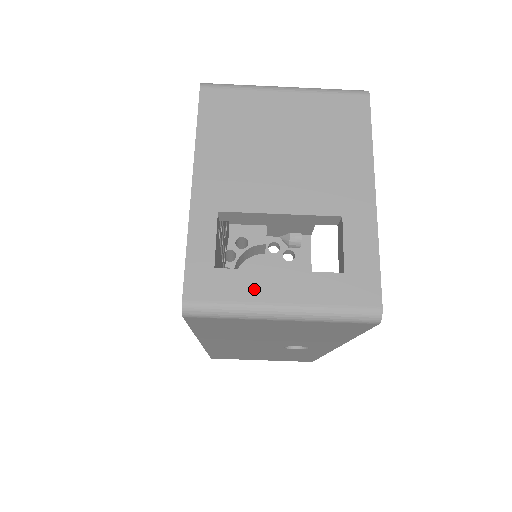
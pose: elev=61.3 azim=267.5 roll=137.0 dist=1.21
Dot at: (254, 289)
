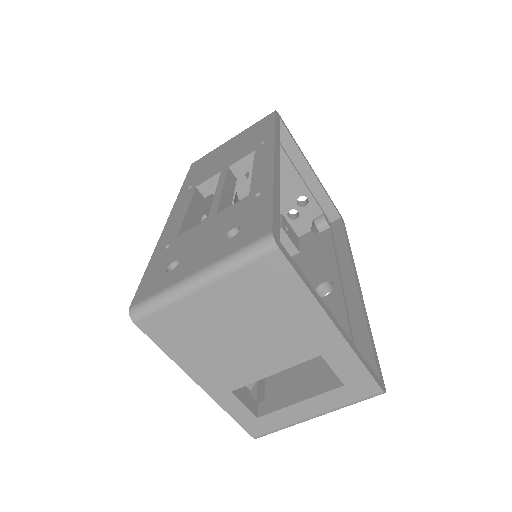
Dot at: (290, 417)
